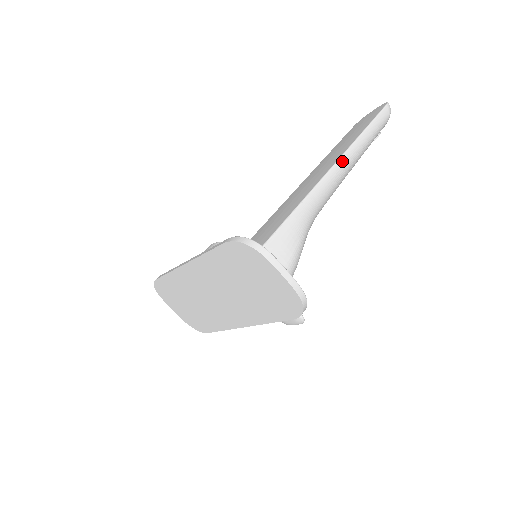
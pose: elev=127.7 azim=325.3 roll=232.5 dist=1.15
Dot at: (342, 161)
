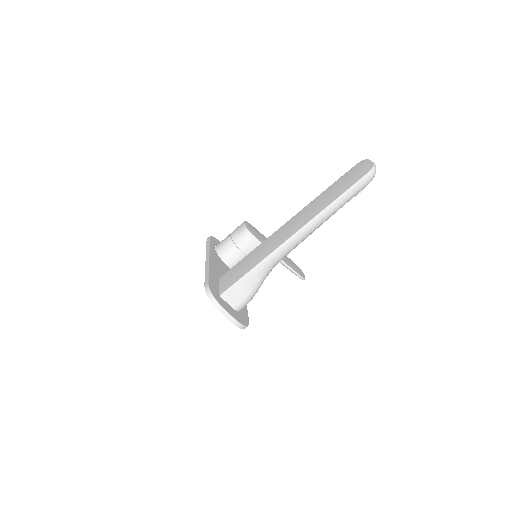
Dot at: (303, 230)
